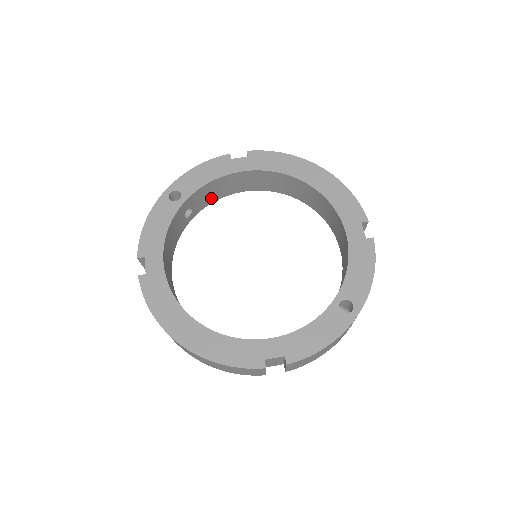
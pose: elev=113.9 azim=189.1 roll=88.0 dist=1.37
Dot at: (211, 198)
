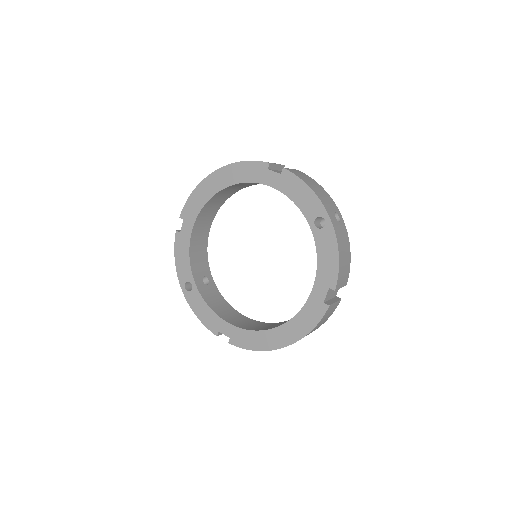
Dot at: (203, 257)
